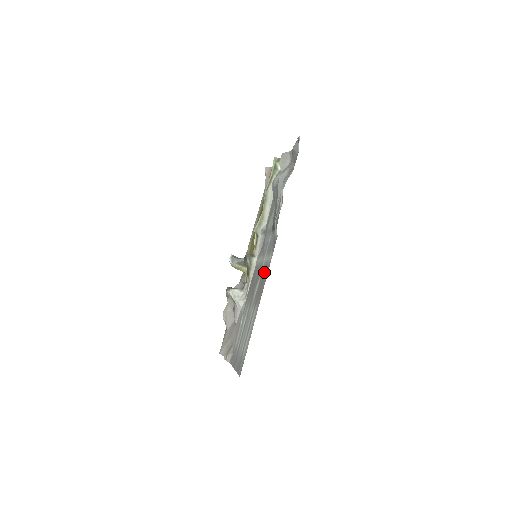
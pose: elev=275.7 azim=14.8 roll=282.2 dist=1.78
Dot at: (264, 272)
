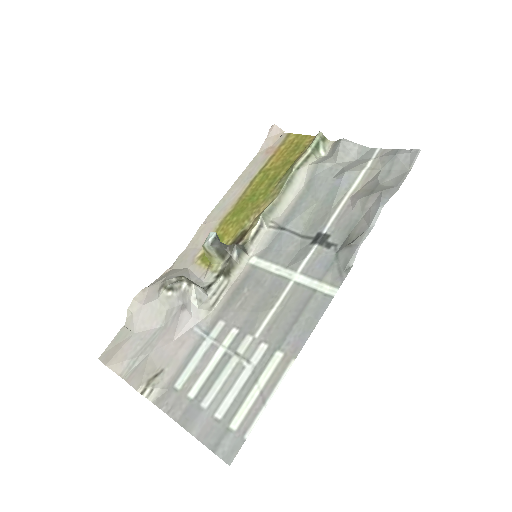
Dot at: (302, 304)
